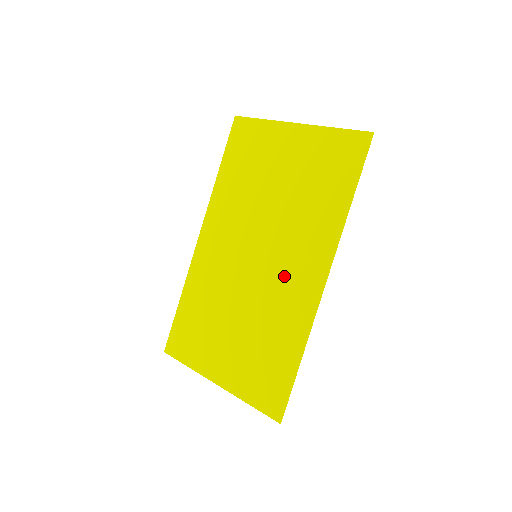
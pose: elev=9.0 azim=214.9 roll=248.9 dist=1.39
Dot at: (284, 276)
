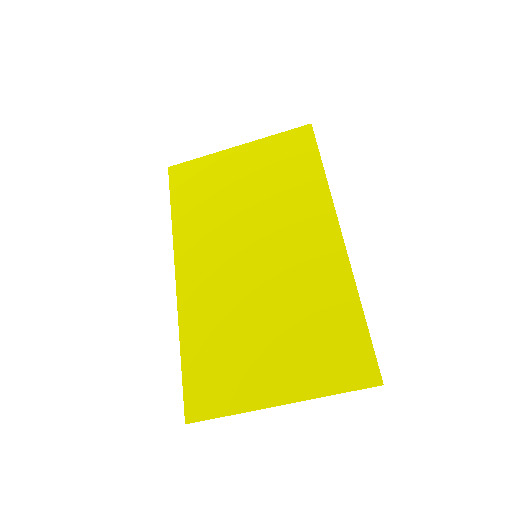
Dot at: (298, 254)
